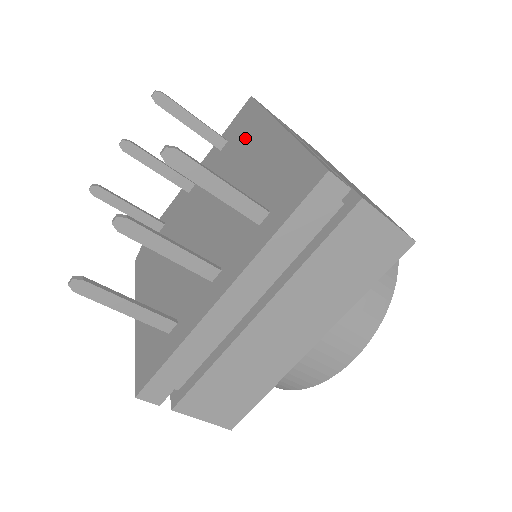
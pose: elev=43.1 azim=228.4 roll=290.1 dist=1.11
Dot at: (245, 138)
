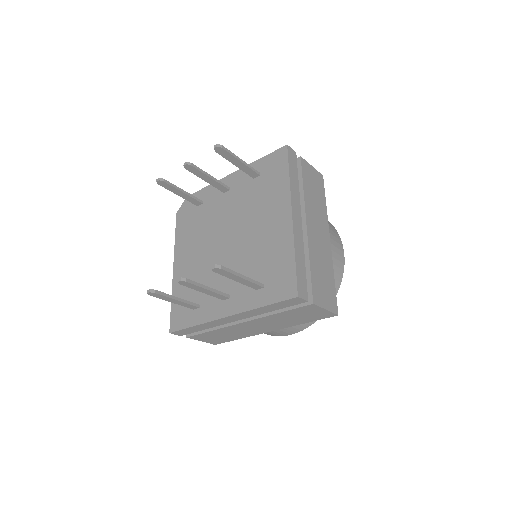
Dot at: (270, 193)
